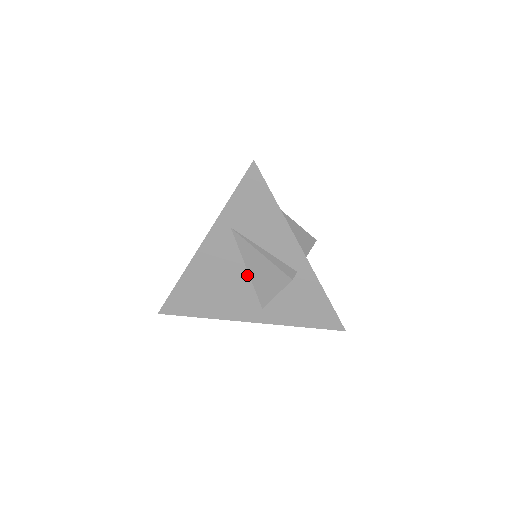
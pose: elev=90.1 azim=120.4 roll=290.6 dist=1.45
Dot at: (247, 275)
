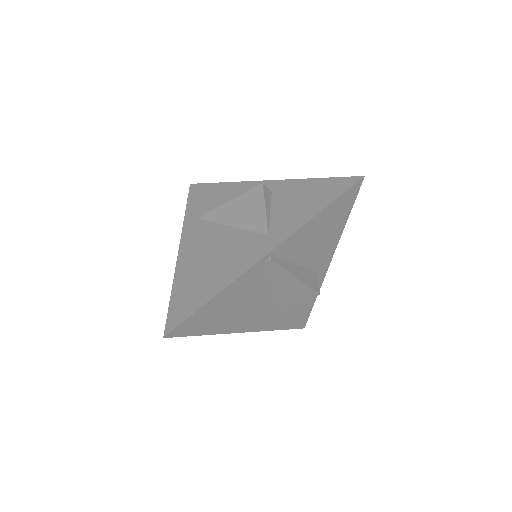
Dot at: (232, 229)
